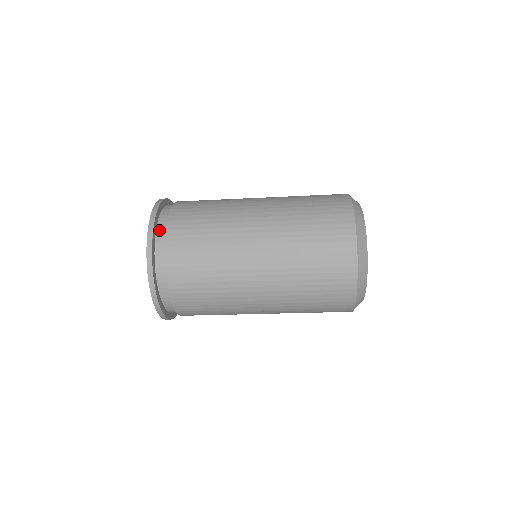
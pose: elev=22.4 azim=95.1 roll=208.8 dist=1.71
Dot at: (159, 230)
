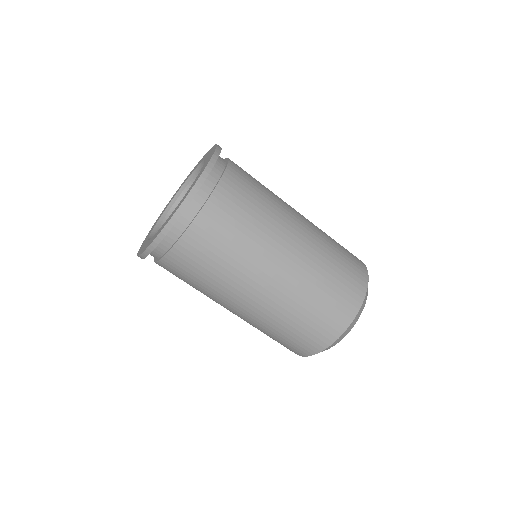
Dot at: (219, 159)
